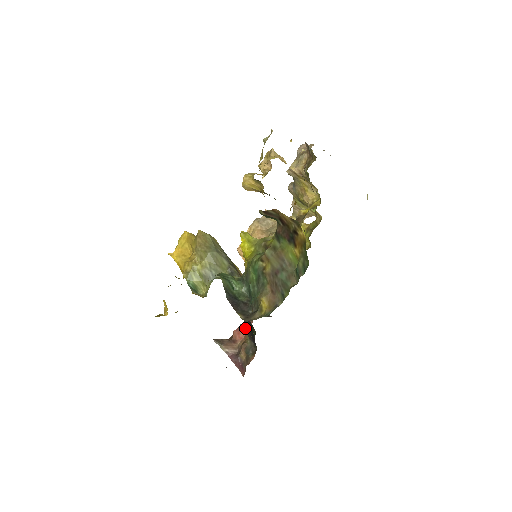
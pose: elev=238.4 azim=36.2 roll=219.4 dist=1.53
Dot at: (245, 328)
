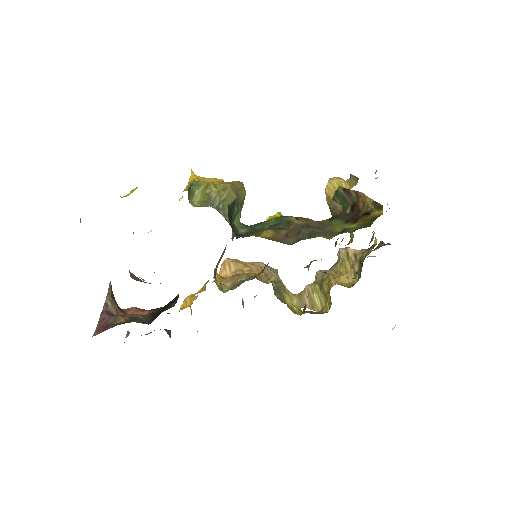
Dot at: (153, 310)
